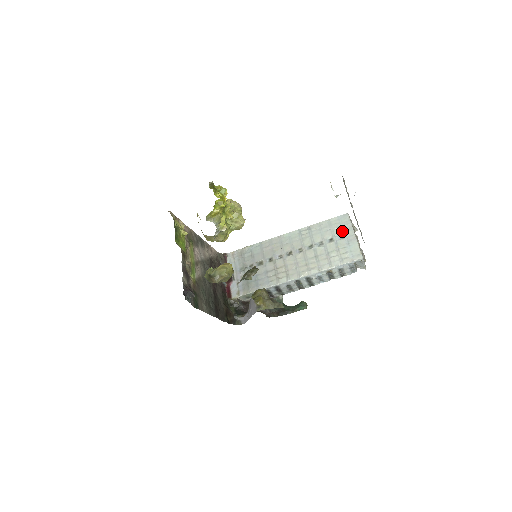
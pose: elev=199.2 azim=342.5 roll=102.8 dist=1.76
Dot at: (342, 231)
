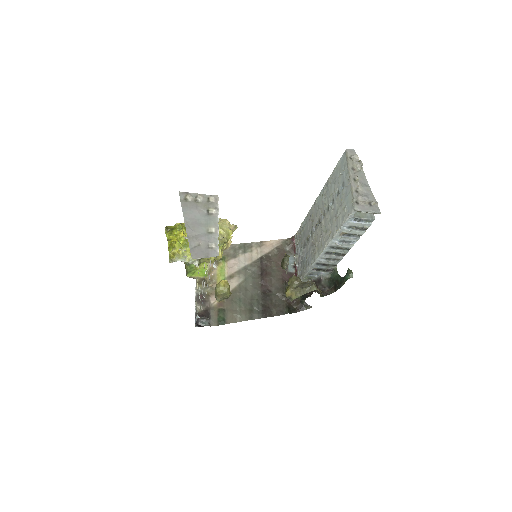
Dot at: (342, 178)
